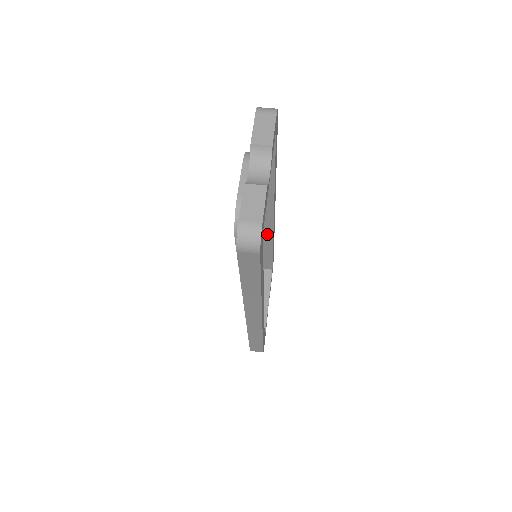
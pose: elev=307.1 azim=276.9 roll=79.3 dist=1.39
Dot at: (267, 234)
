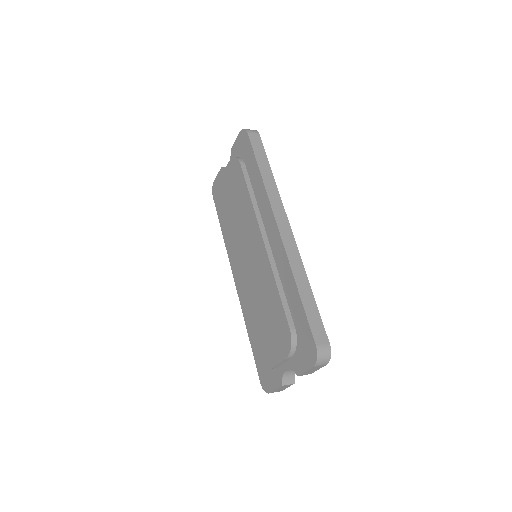
Dot at: occluded
